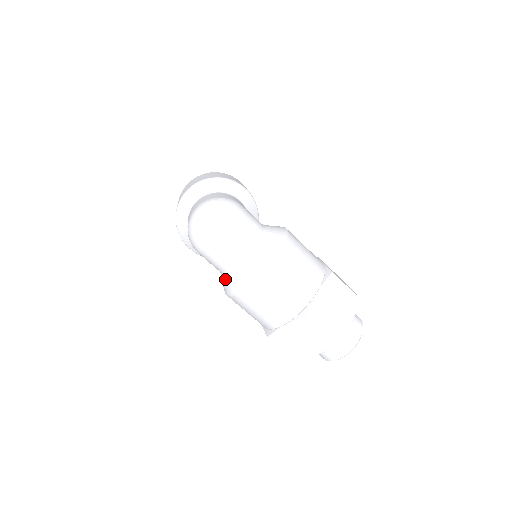
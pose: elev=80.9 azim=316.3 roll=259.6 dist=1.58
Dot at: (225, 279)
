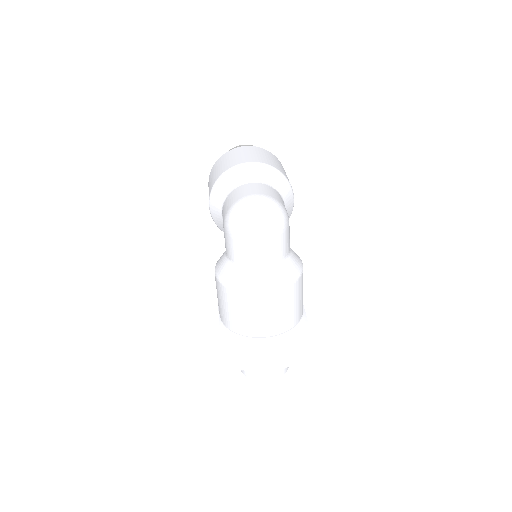
Dot at: (228, 267)
